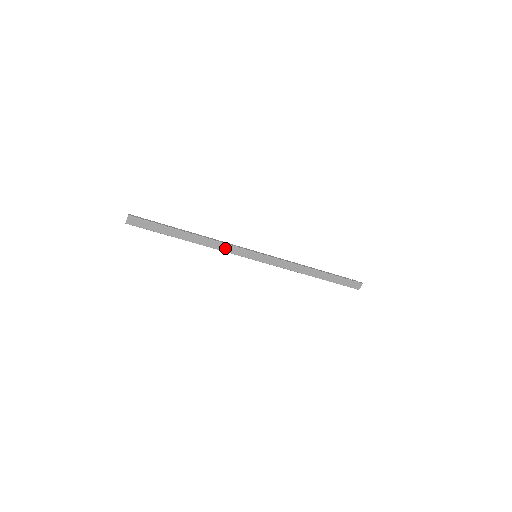
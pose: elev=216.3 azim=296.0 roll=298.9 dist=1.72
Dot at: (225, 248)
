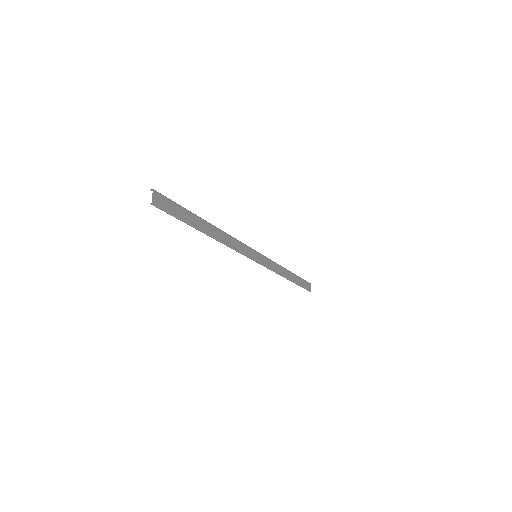
Dot at: (236, 246)
